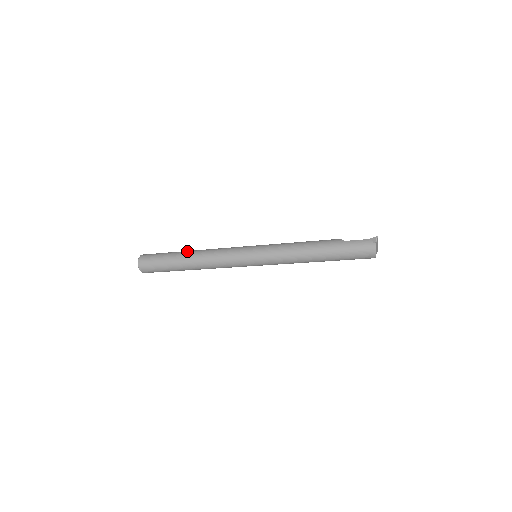
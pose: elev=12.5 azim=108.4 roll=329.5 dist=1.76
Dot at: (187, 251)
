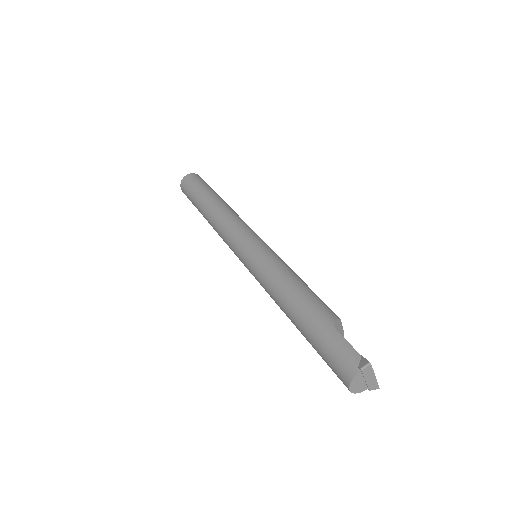
Dot at: (217, 197)
